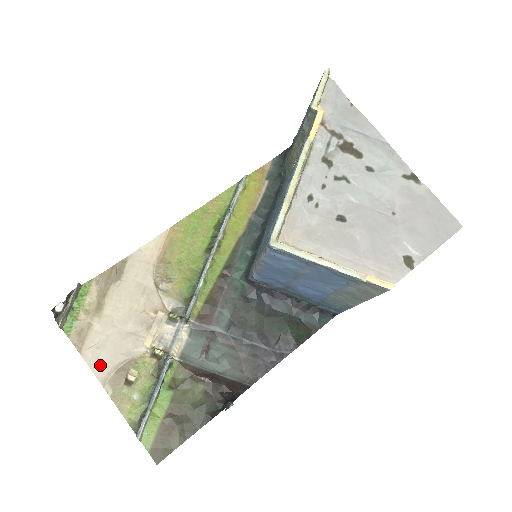
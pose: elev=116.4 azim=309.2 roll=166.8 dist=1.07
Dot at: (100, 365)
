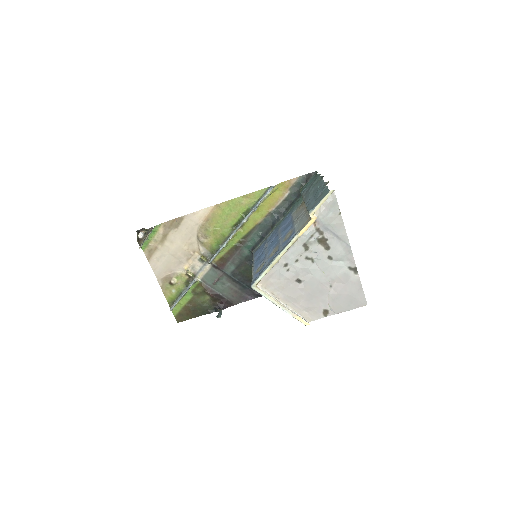
Dot at: (158, 270)
